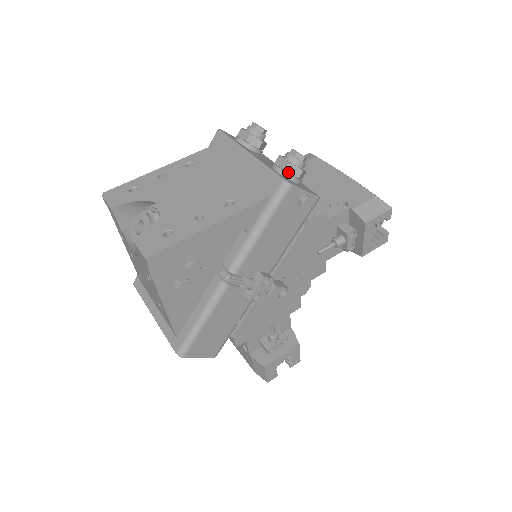
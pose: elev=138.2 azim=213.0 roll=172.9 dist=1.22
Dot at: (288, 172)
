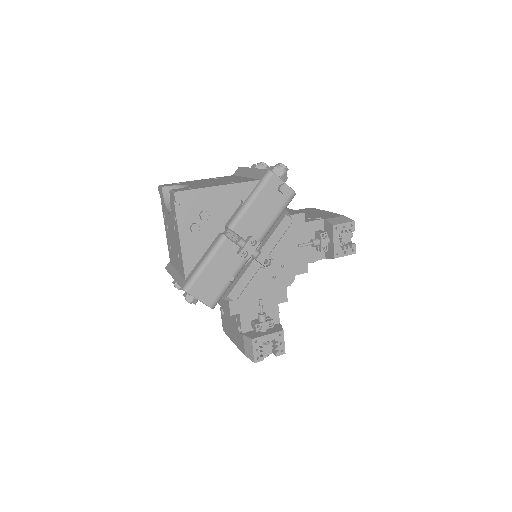
Dot at: (274, 172)
